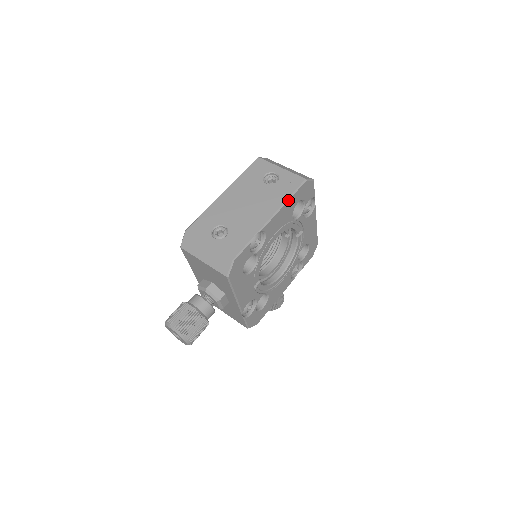
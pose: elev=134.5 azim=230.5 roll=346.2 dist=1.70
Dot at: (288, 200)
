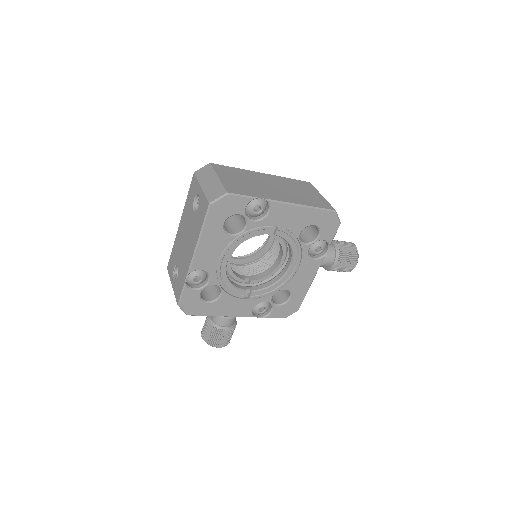
Dot at: (201, 234)
